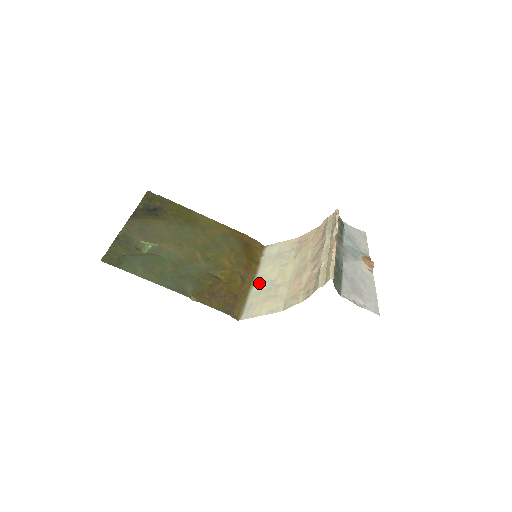
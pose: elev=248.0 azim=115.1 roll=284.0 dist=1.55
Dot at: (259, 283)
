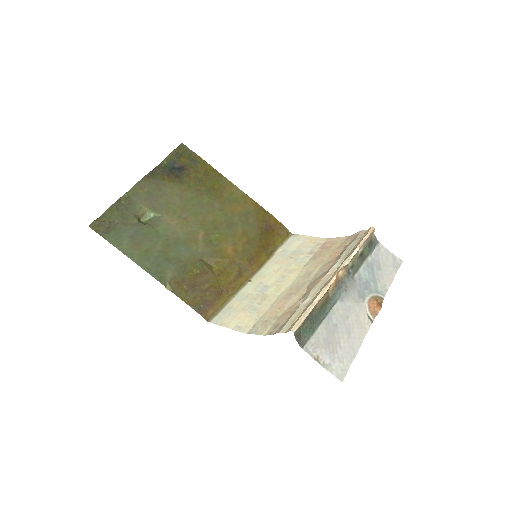
Dot at: (254, 283)
